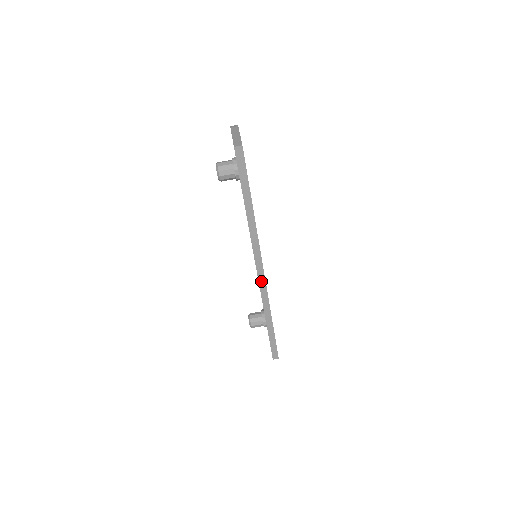
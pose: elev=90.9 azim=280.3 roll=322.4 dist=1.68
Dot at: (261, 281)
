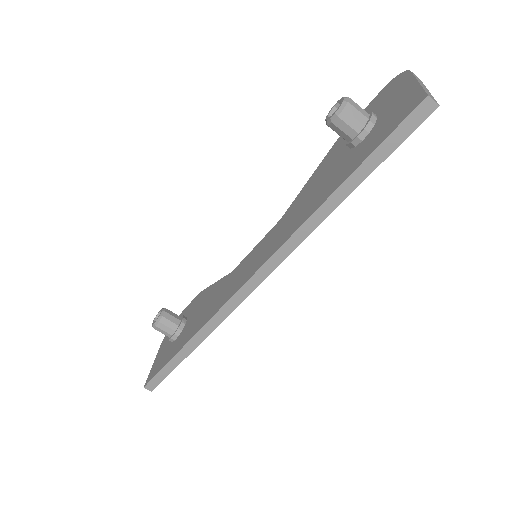
Dot at: (239, 295)
